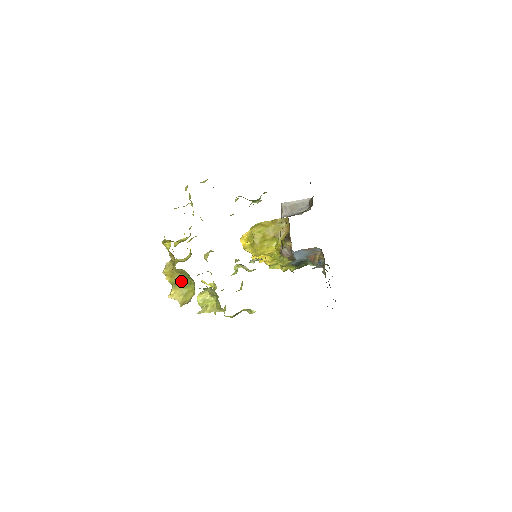
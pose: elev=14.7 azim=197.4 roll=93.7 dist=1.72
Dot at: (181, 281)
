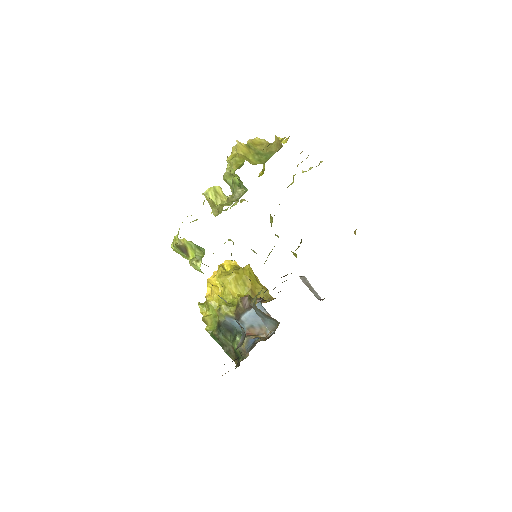
Dot at: (257, 152)
